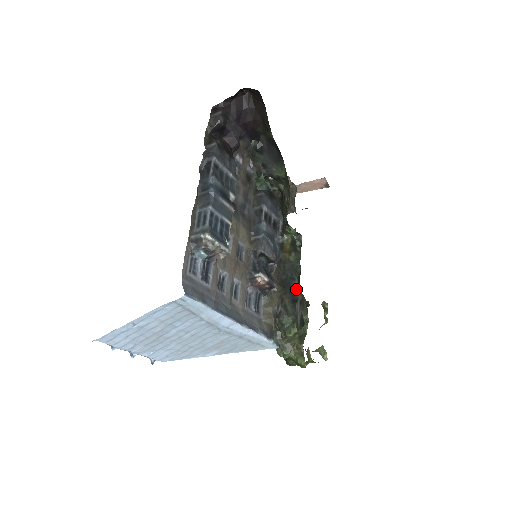
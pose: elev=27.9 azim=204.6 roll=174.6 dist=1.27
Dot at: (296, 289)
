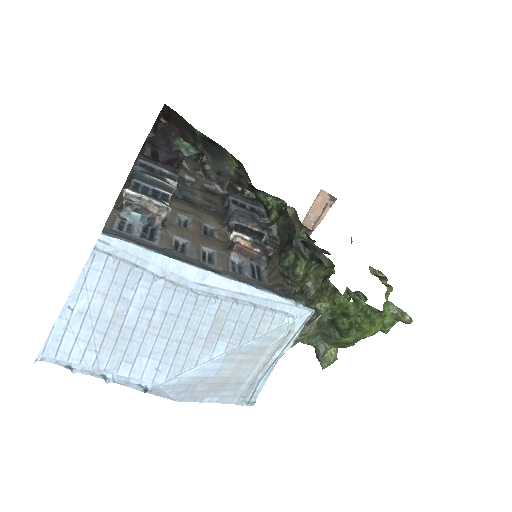
Dot at: (295, 237)
